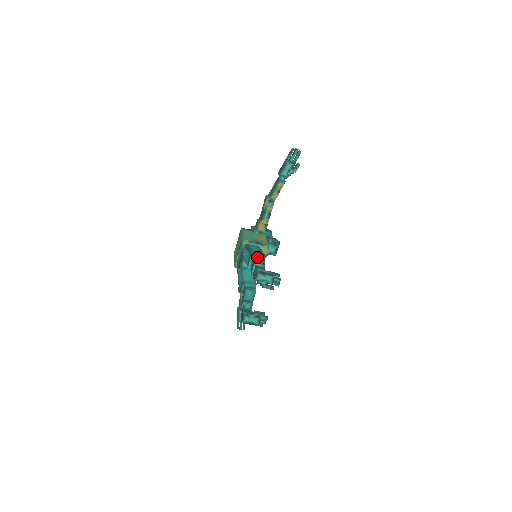
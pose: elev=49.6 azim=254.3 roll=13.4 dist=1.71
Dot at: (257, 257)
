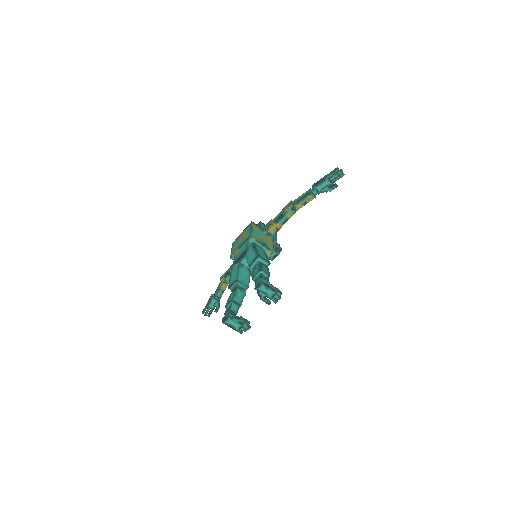
Dot at: (262, 262)
